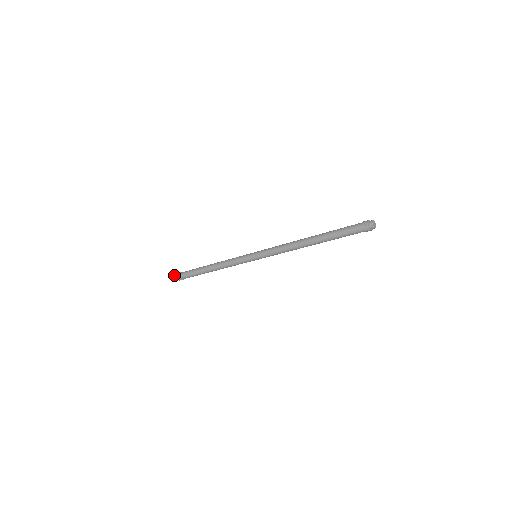
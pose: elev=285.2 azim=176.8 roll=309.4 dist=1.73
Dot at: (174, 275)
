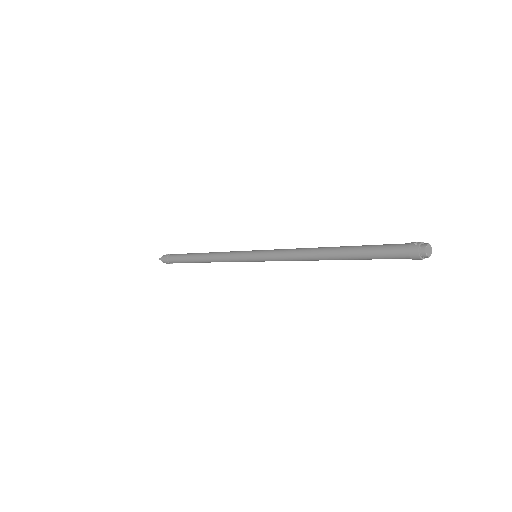
Dot at: occluded
